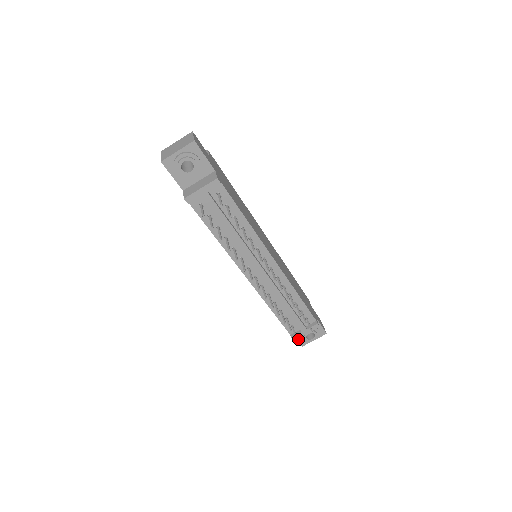
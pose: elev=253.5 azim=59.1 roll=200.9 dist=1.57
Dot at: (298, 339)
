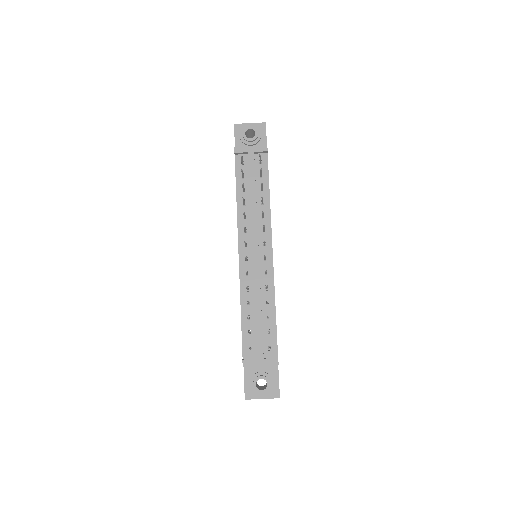
Dot at: (246, 384)
